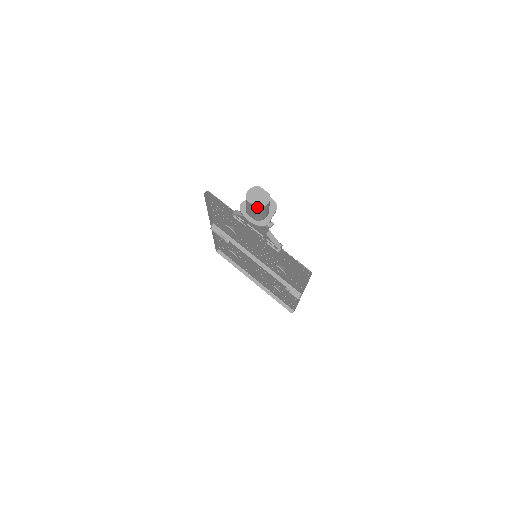
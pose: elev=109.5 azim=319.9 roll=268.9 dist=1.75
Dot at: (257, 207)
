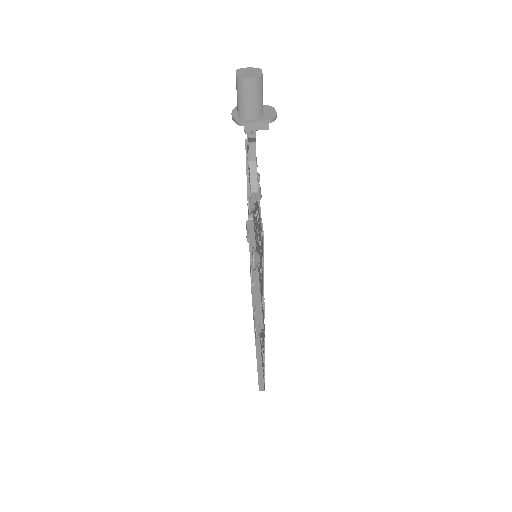
Dot at: (237, 76)
